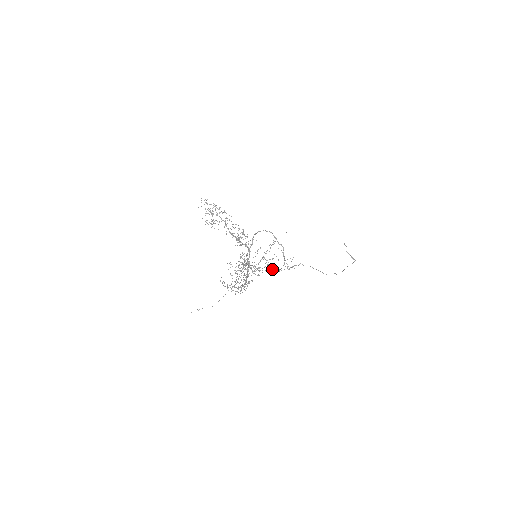
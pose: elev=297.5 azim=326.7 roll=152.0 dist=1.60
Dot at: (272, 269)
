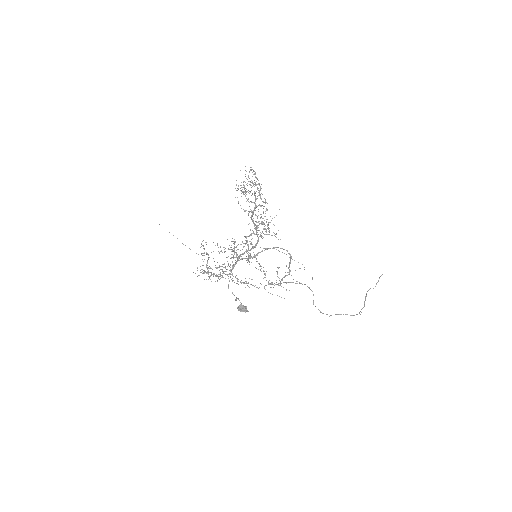
Dot at: (241, 303)
